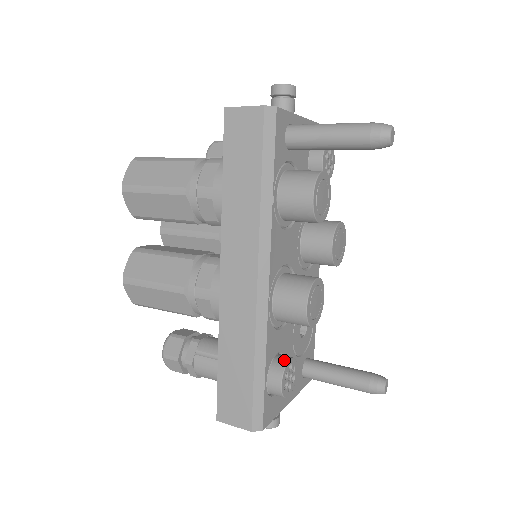
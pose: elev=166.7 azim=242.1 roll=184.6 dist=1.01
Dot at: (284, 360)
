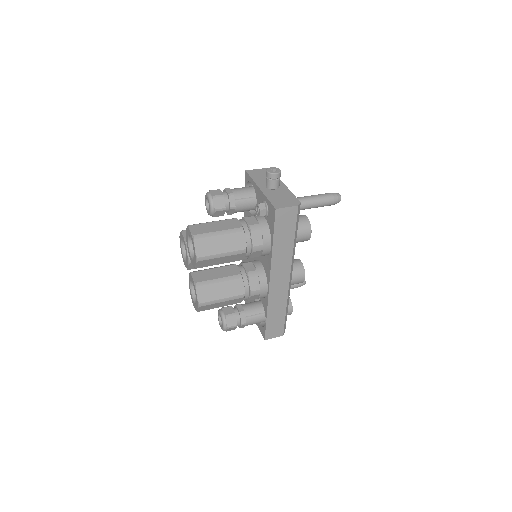
Dot at: (289, 300)
